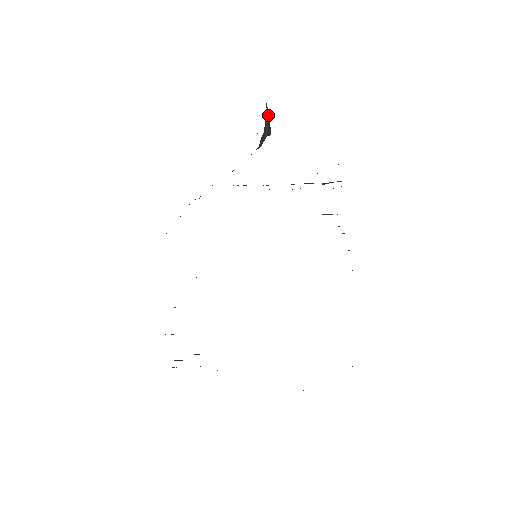
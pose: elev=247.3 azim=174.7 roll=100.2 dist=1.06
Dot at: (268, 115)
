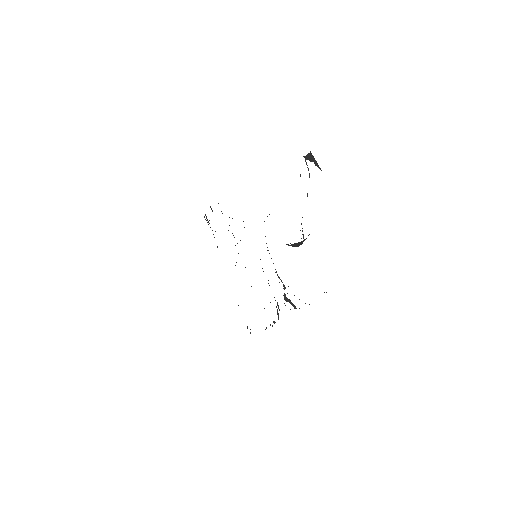
Dot at: (302, 242)
